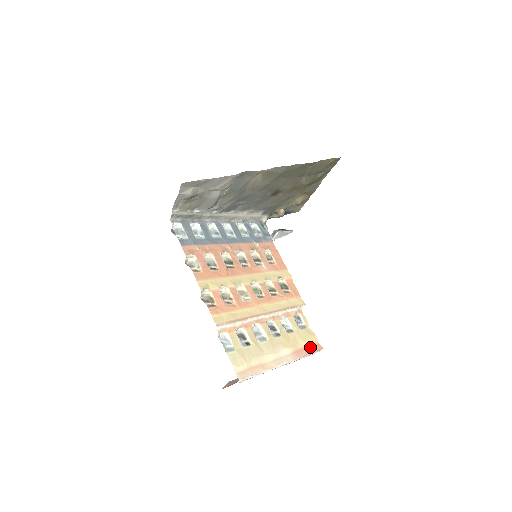
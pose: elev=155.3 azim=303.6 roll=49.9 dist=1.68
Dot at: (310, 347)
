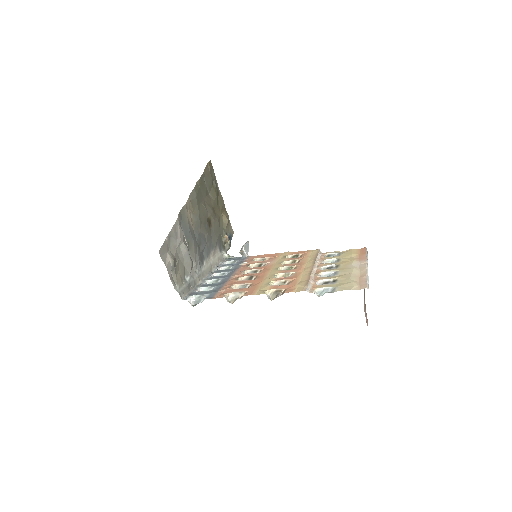
Dot at: (360, 253)
